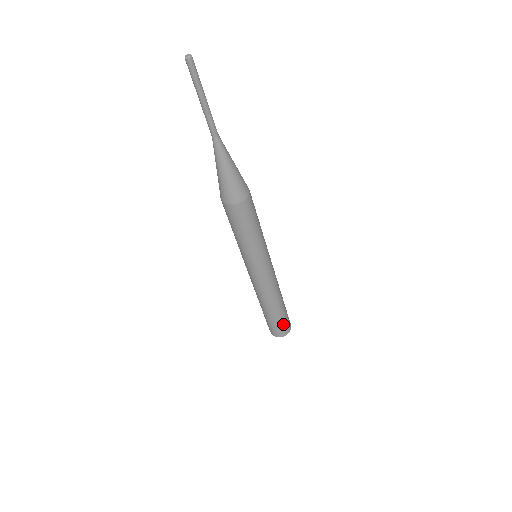
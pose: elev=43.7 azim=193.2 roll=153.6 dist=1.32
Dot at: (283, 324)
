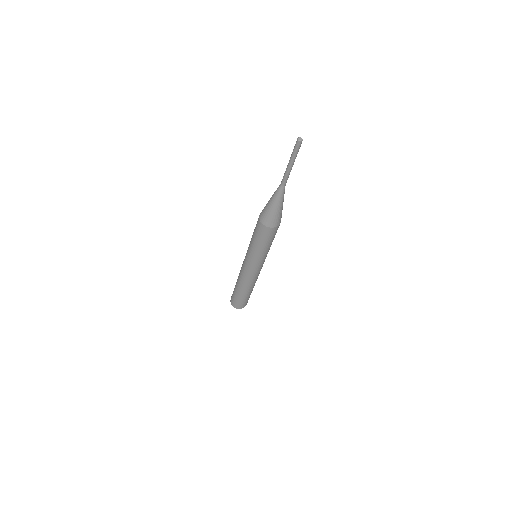
Dot at: (249, 297)
